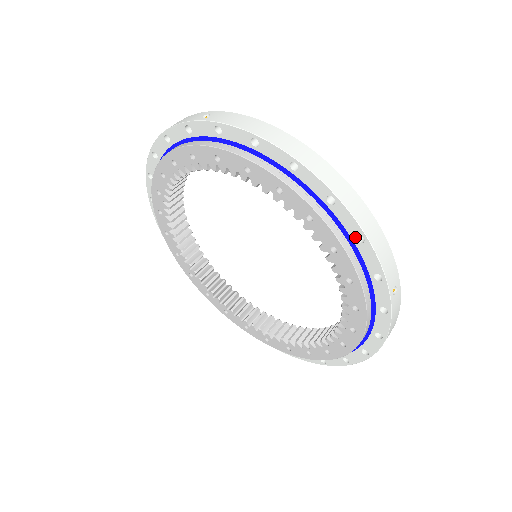
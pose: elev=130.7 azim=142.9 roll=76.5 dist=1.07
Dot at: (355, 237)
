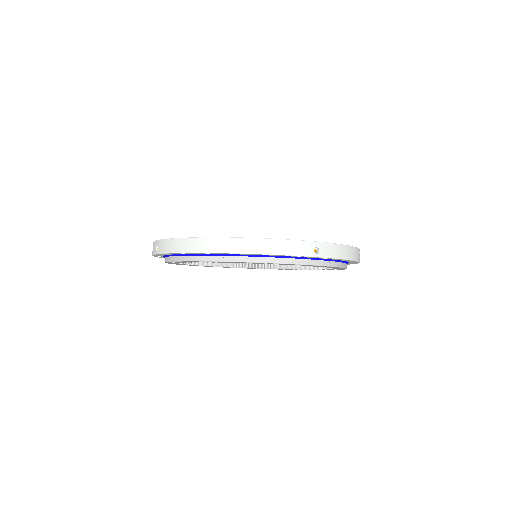
Dot at: (267, 255)
